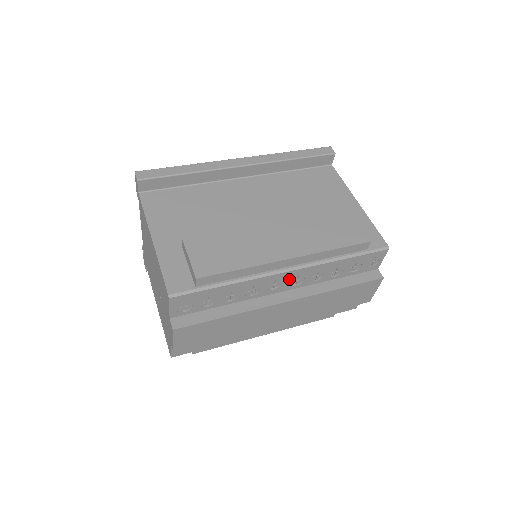
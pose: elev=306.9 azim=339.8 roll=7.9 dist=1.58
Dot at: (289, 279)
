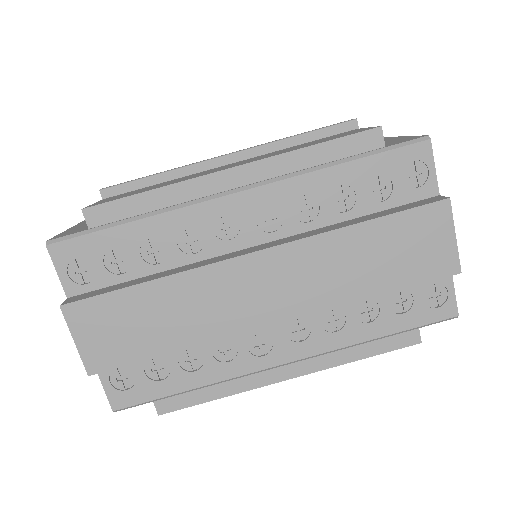
Dot at: (251, 213)
